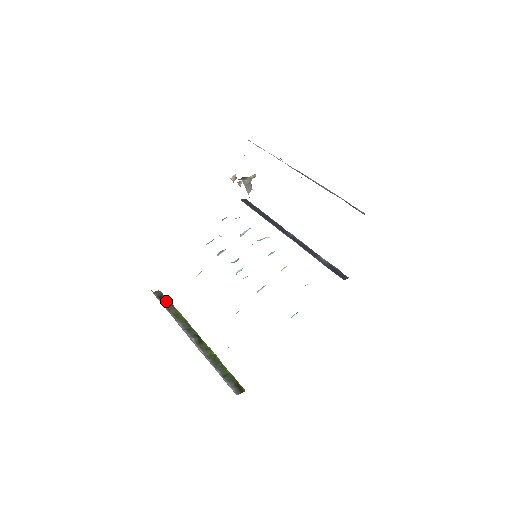
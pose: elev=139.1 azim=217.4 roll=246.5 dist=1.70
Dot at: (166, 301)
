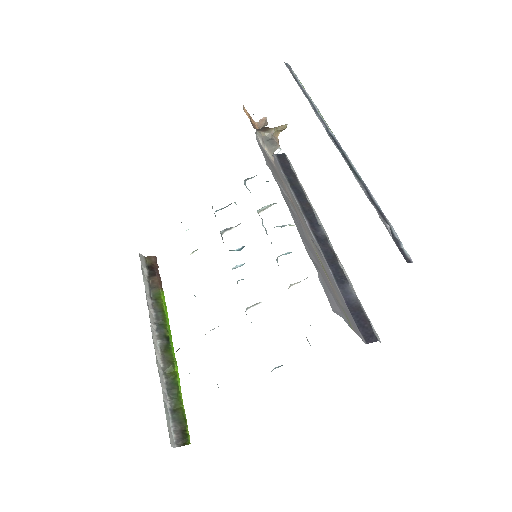
Dot at: (154, 274)
